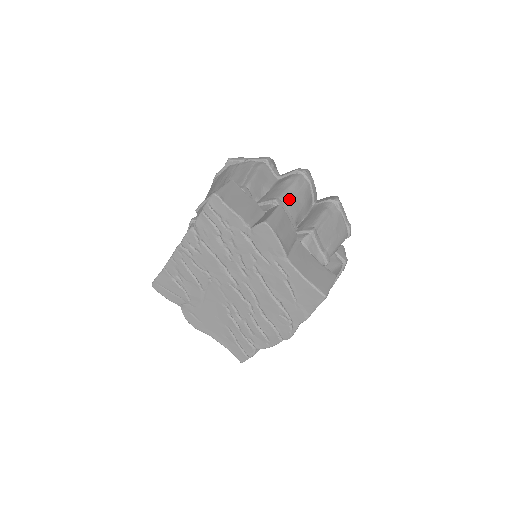
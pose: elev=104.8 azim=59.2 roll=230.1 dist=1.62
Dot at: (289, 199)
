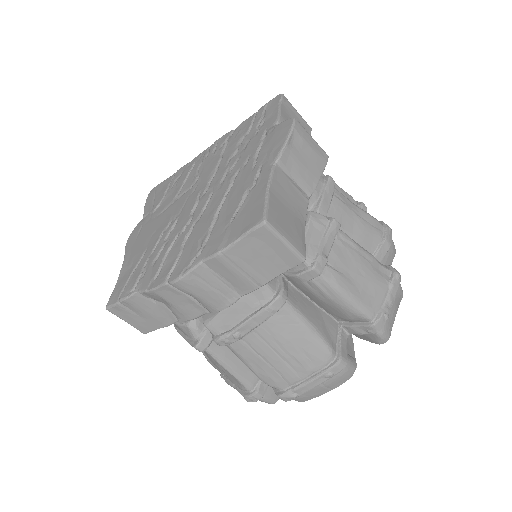
Dot at: (345, 203)
